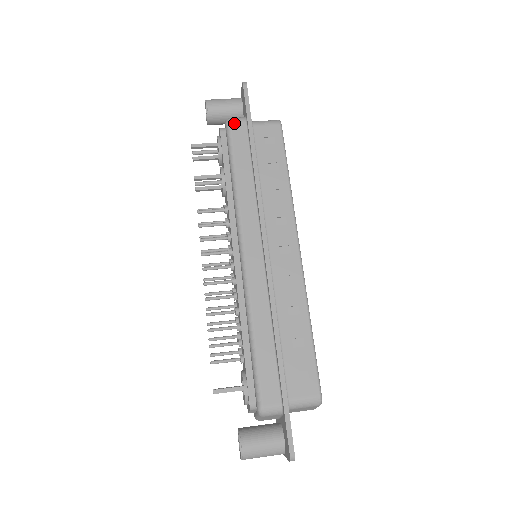
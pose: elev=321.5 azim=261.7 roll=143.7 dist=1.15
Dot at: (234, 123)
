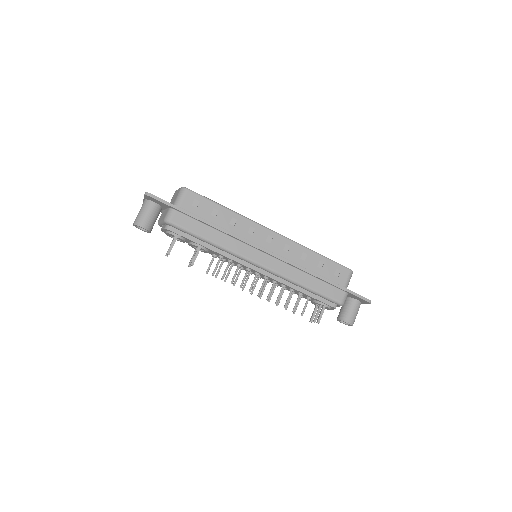
Dot at: (173, 219)
